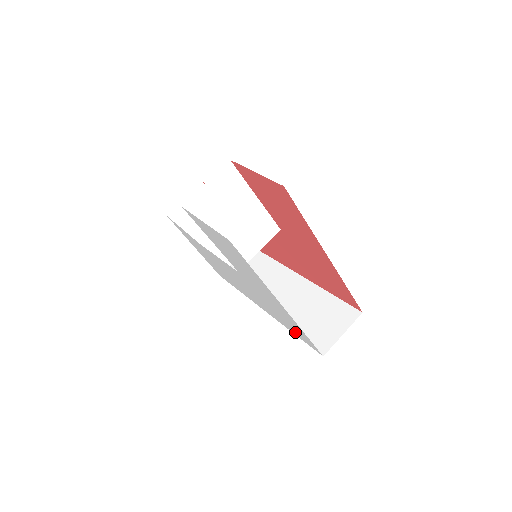
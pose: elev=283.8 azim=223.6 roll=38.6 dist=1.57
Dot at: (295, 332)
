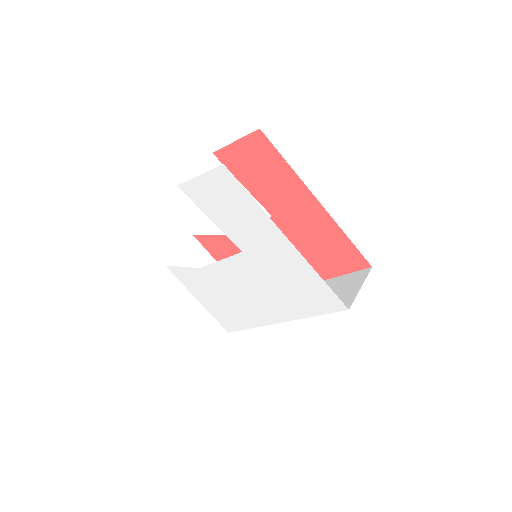
Dot at: (314, 305)
